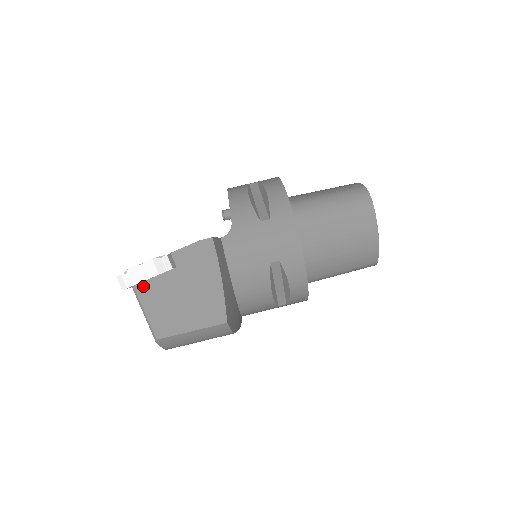
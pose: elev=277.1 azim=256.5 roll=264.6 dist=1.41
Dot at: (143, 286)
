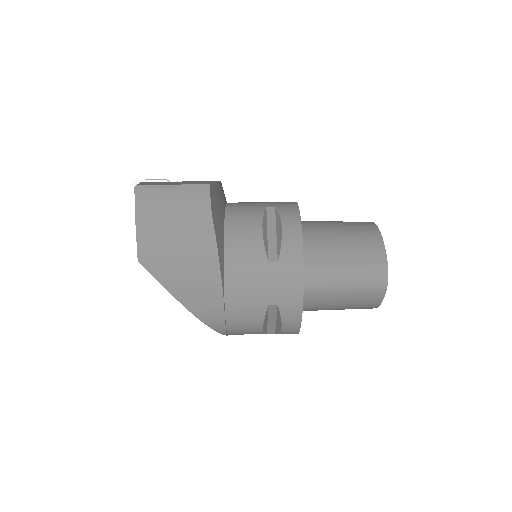
Dot at: occluded
